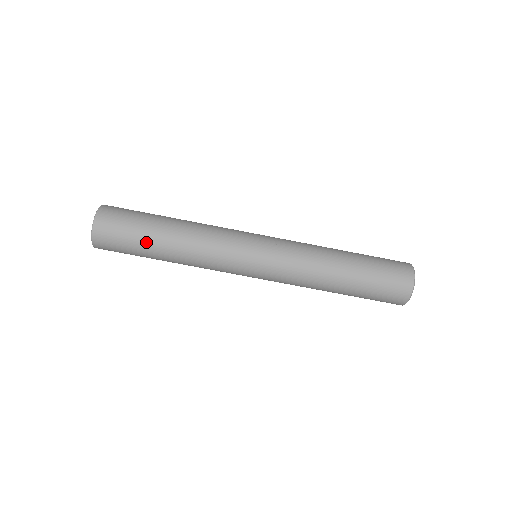
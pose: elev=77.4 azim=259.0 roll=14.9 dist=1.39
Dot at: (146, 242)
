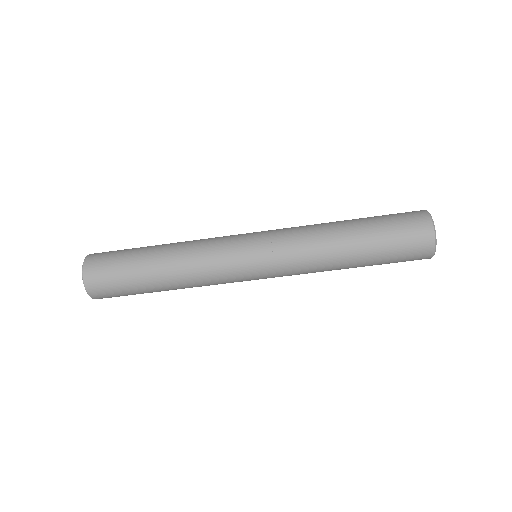
Dot at: (139, 279)
